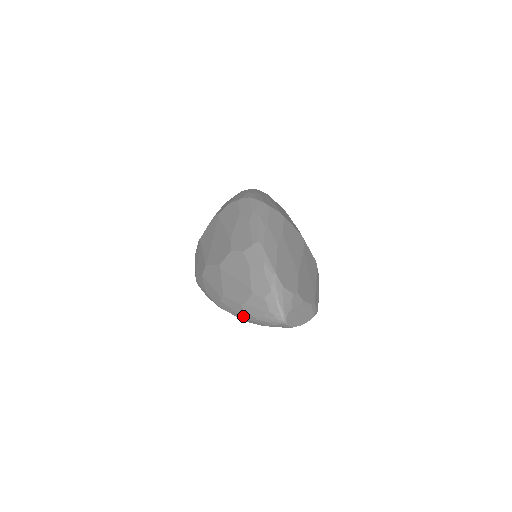
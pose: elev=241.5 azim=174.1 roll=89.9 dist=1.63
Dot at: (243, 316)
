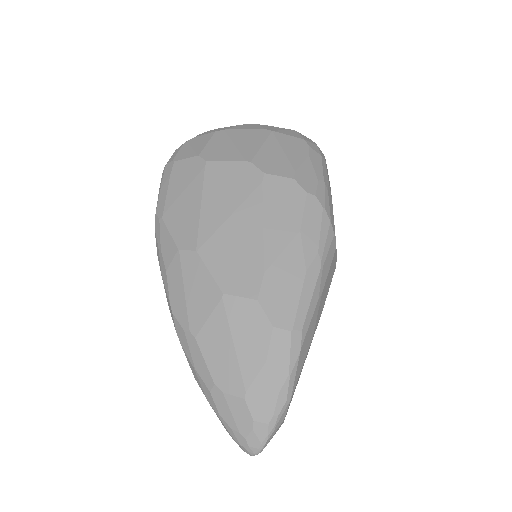
Dot at: (202, 387)
